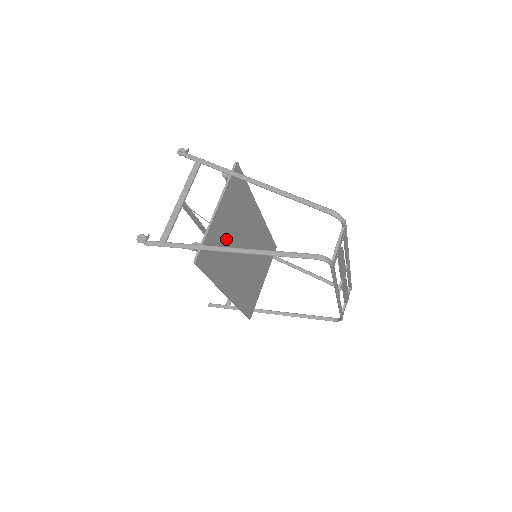
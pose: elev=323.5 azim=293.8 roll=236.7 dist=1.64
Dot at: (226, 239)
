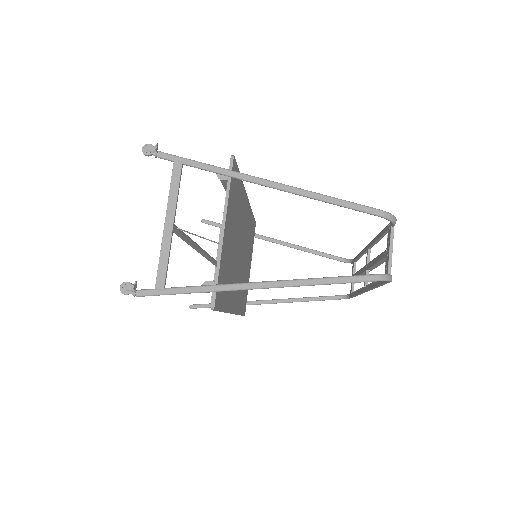
Dot at: (230, 255)
